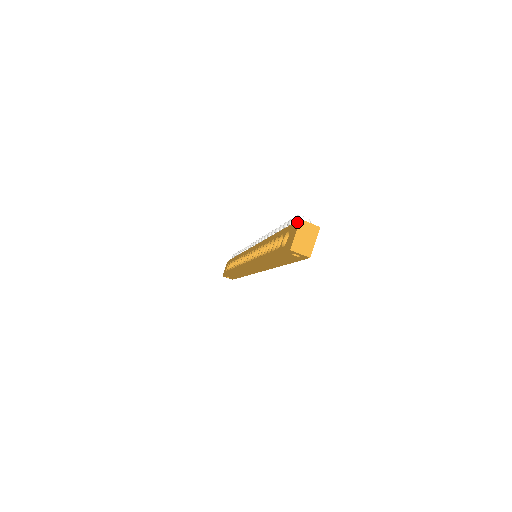
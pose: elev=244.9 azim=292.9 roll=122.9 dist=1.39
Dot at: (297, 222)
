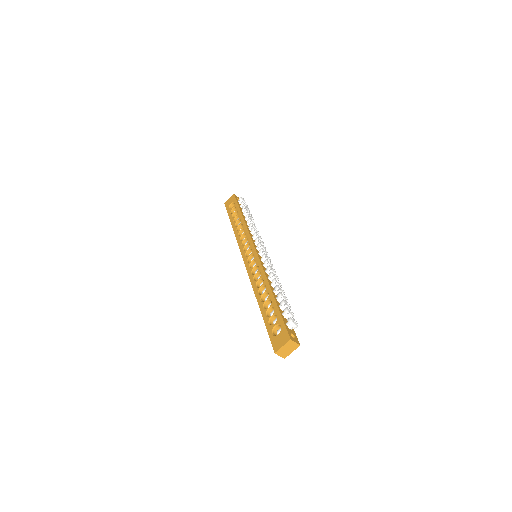
Dot at: (288, 336)
